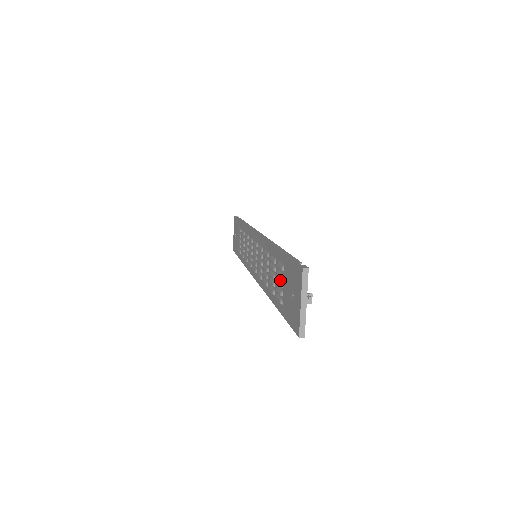
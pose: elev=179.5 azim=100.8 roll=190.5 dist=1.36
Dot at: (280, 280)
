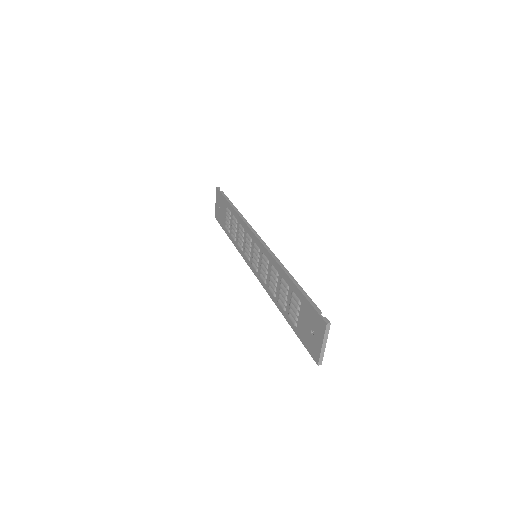
Dot at: (295, 308)
